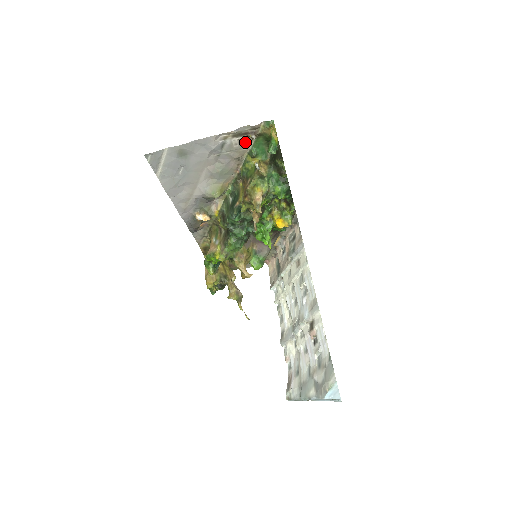
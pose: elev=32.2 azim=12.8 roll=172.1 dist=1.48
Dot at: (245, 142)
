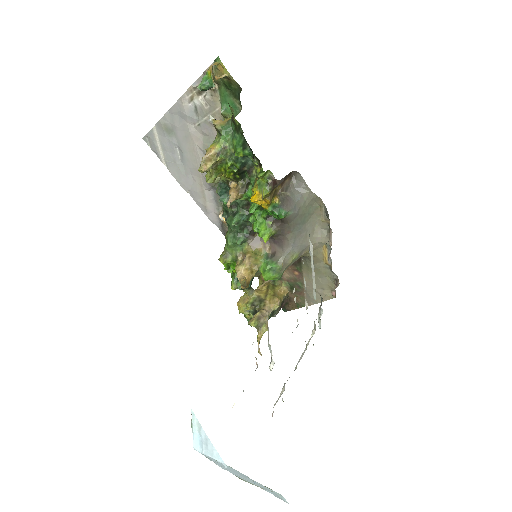
Dot at: (213, 99)
